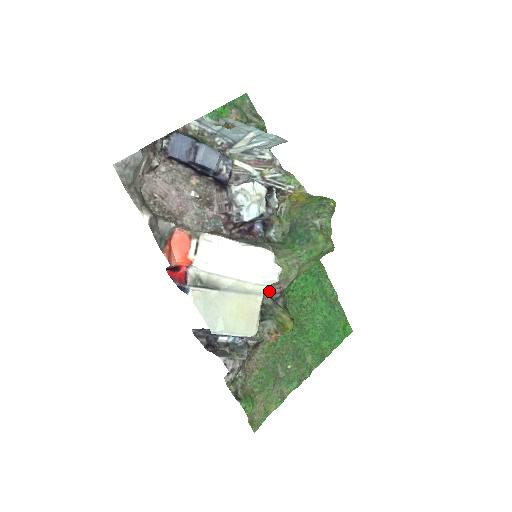
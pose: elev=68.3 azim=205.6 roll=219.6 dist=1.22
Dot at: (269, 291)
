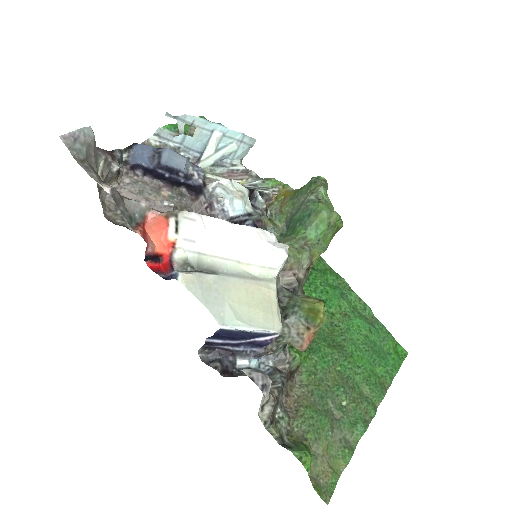
Dot at: (282, 282)
